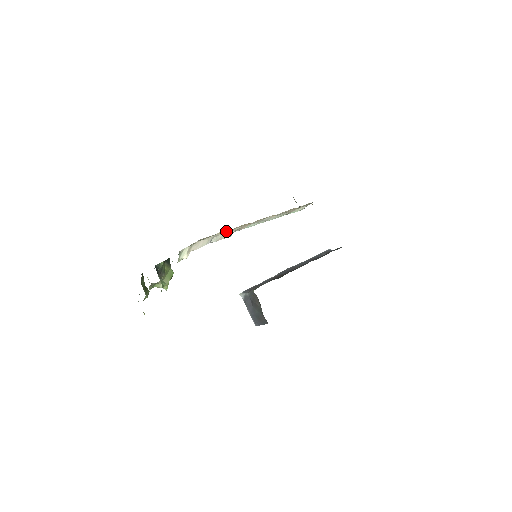
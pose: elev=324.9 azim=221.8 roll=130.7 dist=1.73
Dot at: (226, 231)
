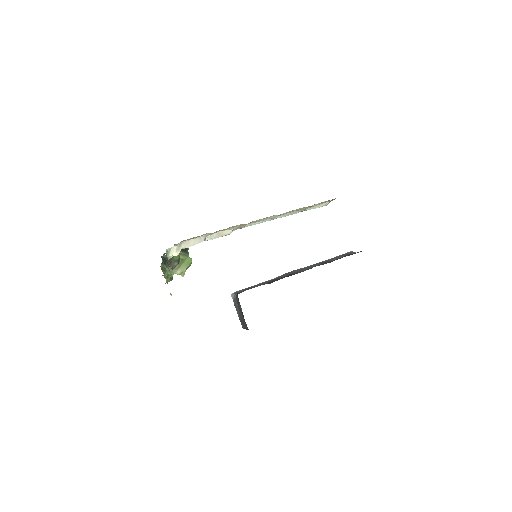
Dot at: occluded
